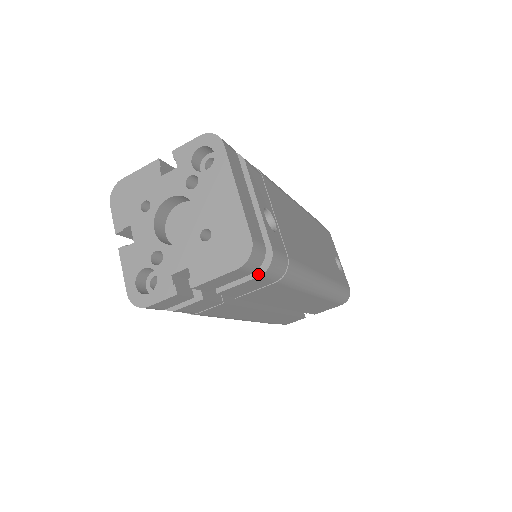
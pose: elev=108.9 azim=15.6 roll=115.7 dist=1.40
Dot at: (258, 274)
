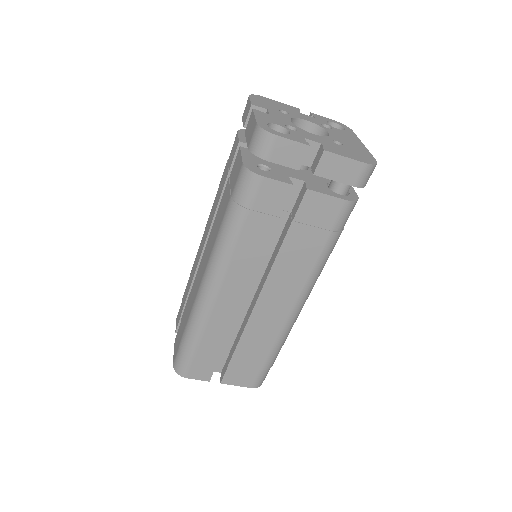
Dot at: (346, 199)
